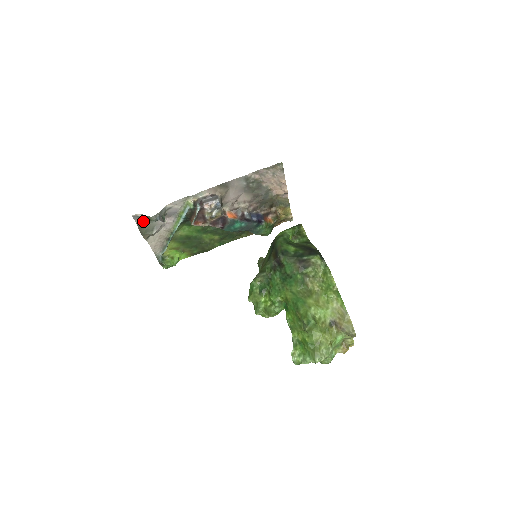
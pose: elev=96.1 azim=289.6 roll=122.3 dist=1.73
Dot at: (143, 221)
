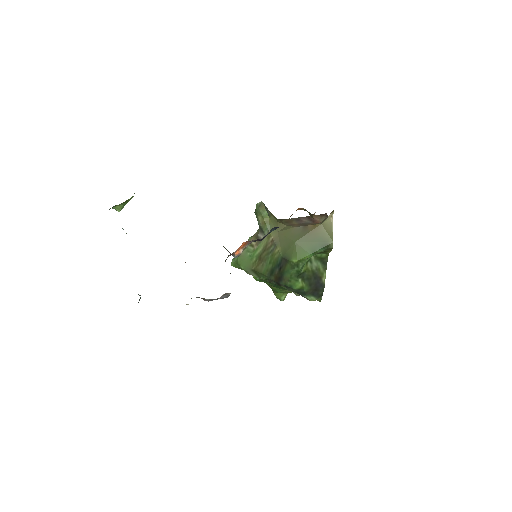
Dot at: occluded
